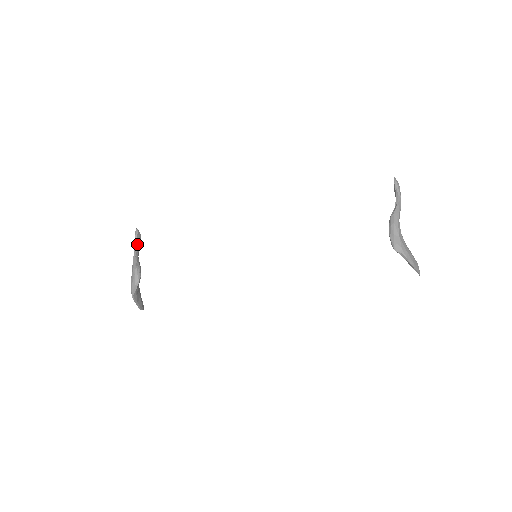
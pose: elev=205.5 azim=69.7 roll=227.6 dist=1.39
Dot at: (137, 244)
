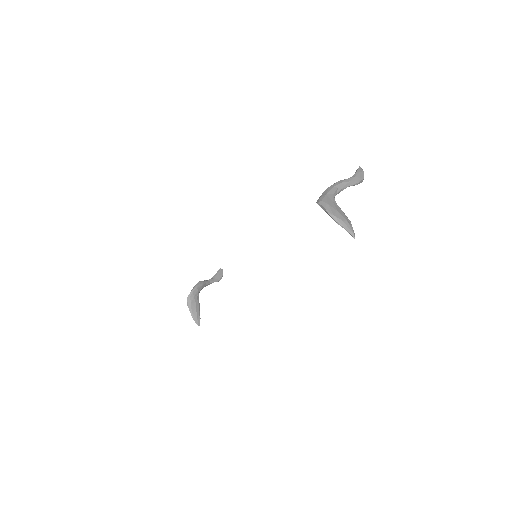
Dot at: (215, 277)
